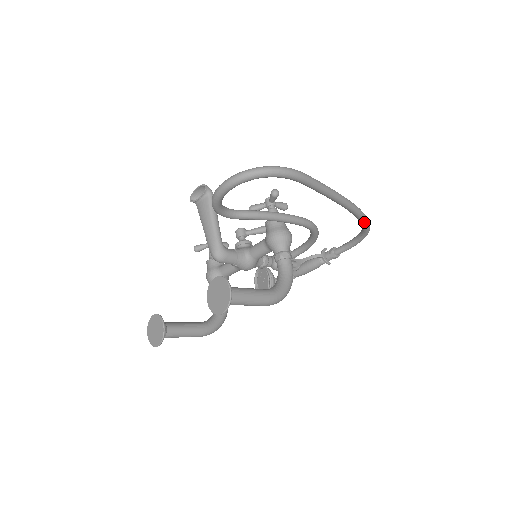
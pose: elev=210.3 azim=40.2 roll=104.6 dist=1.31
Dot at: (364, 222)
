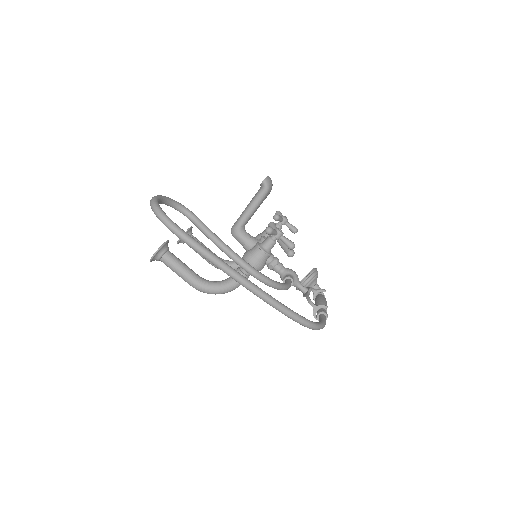
Dot at: (286, 315)
